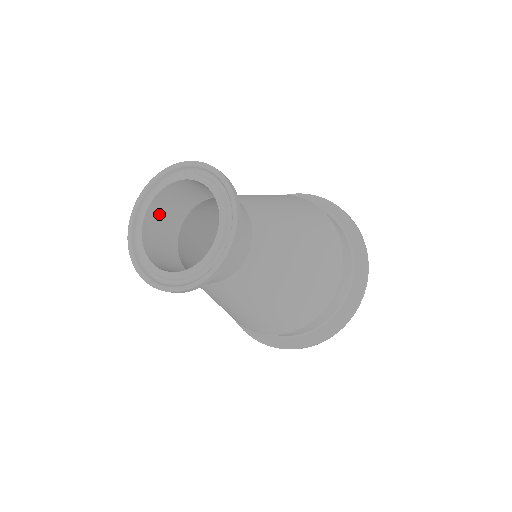
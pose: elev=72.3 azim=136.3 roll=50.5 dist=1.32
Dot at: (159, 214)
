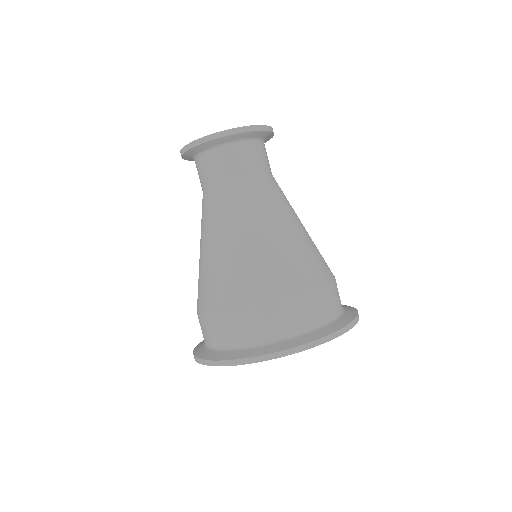
Dot at: occluded
